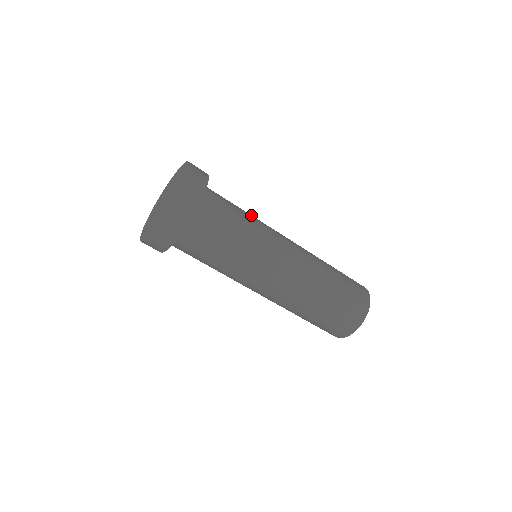
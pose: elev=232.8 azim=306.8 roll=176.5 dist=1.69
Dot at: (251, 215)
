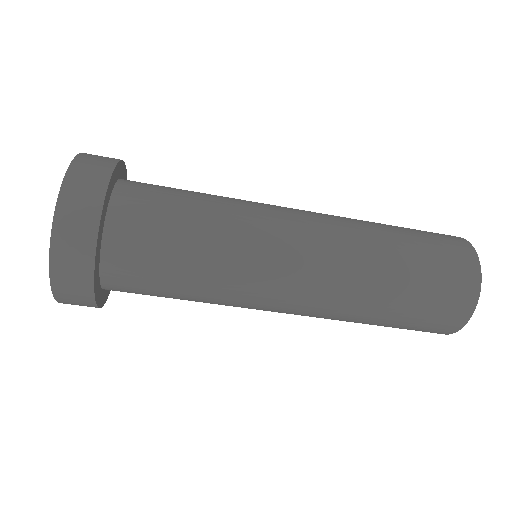
Dot at: (214, 241)
